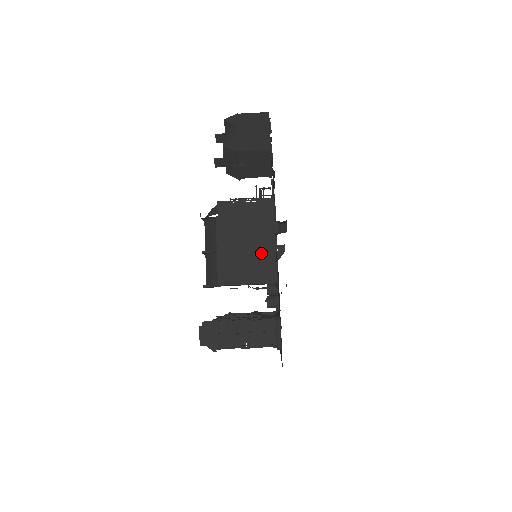
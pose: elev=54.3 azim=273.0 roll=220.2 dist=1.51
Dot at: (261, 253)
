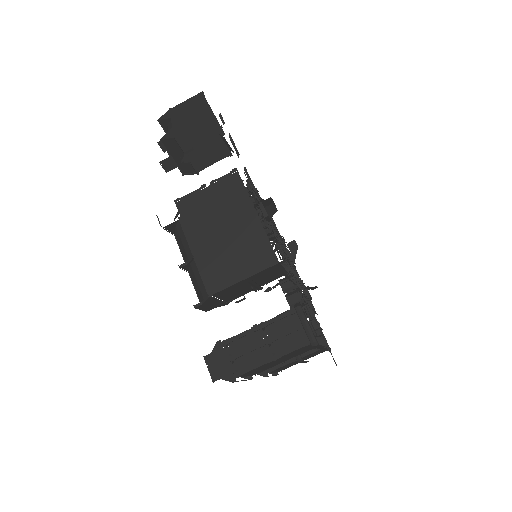
Dot at: (246, 236)
